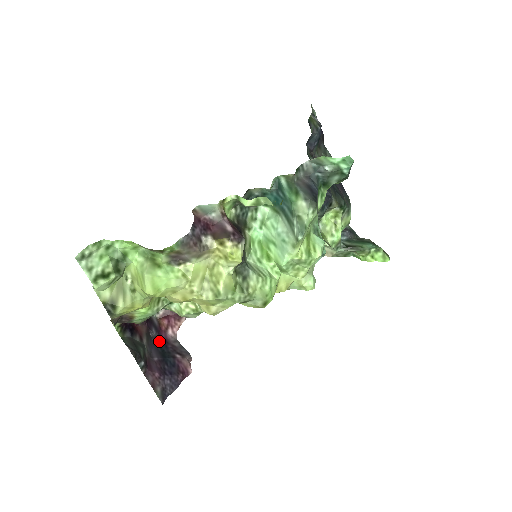
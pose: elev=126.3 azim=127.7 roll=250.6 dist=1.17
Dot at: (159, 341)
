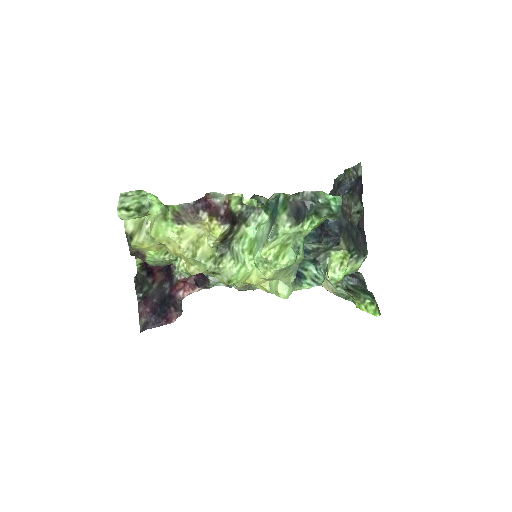
Dot at: (168, 293)
